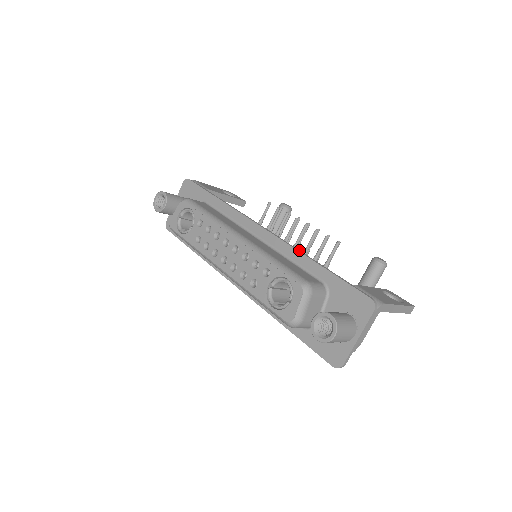
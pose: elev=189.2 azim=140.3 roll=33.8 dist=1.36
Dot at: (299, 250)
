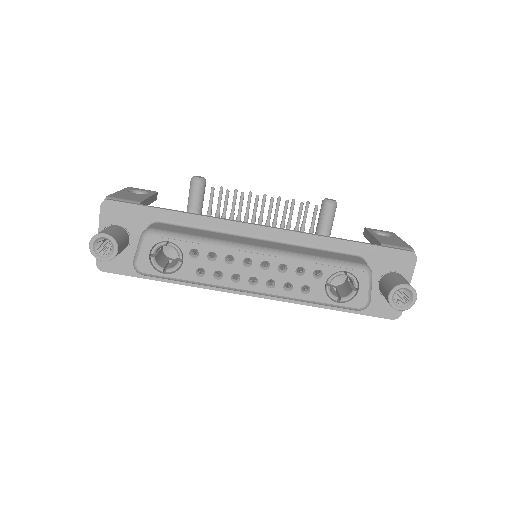
Dot at: (315, 234)
